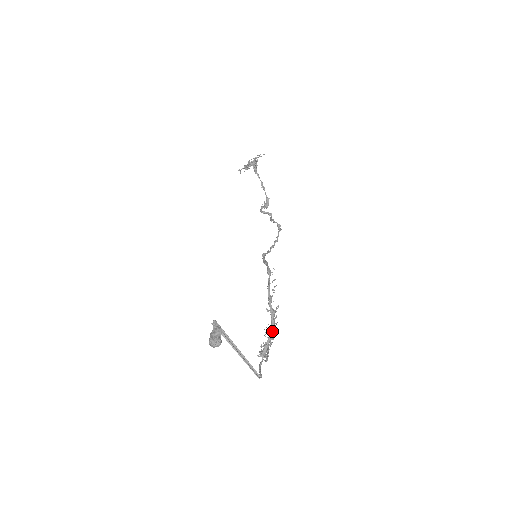
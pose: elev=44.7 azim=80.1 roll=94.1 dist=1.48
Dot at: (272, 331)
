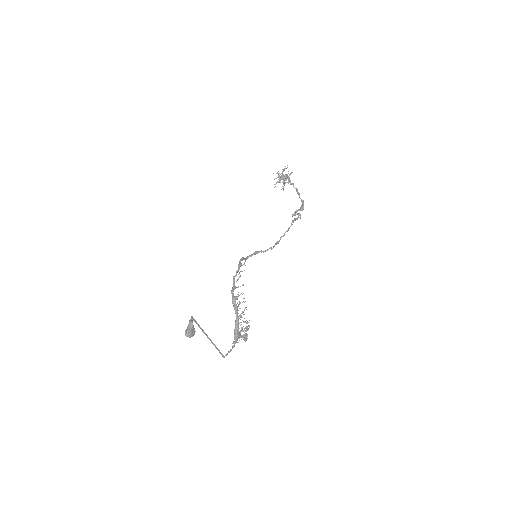
Dot at: (236, 315)
